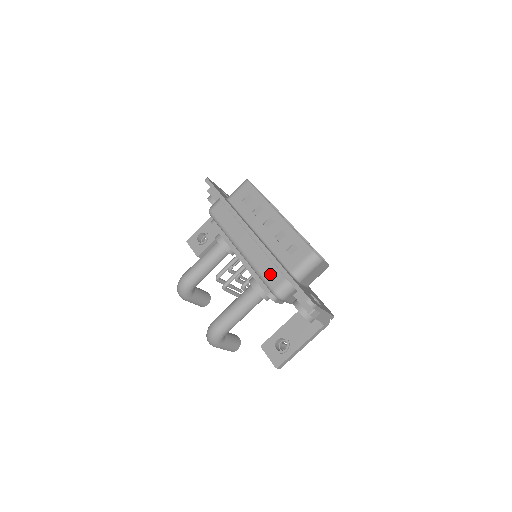
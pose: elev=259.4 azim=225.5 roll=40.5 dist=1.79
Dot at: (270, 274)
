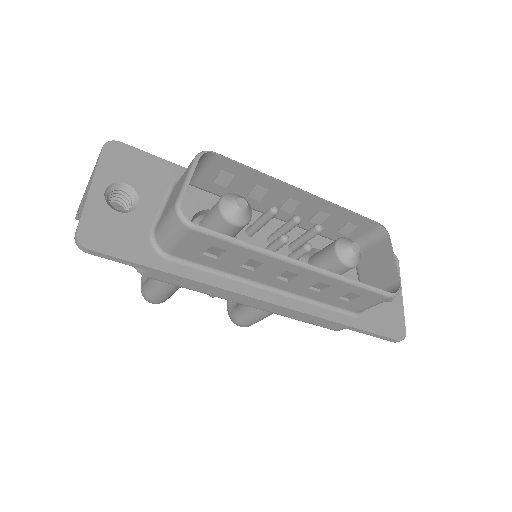
Dot at: (323, 323)
